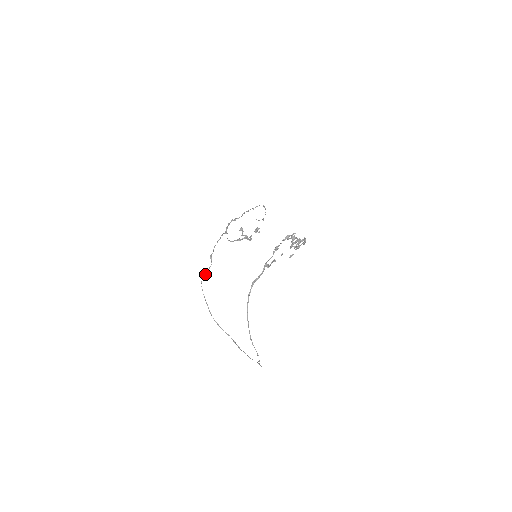
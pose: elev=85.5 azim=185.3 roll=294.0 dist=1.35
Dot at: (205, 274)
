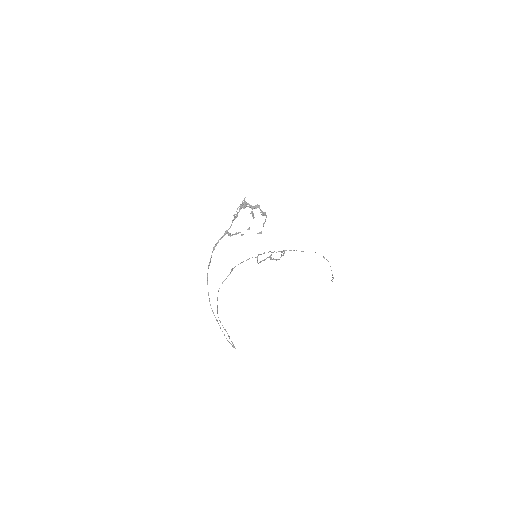
Dot at: occluded
